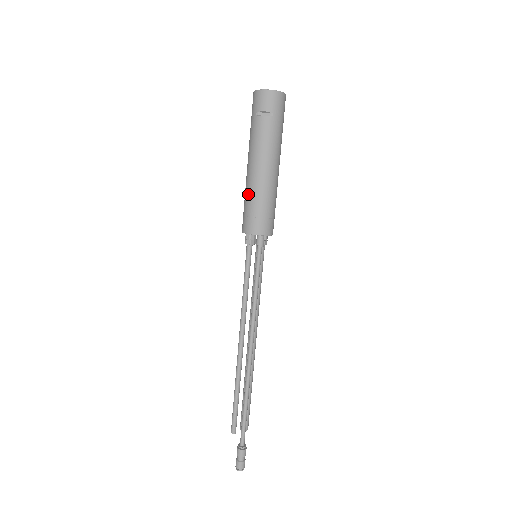
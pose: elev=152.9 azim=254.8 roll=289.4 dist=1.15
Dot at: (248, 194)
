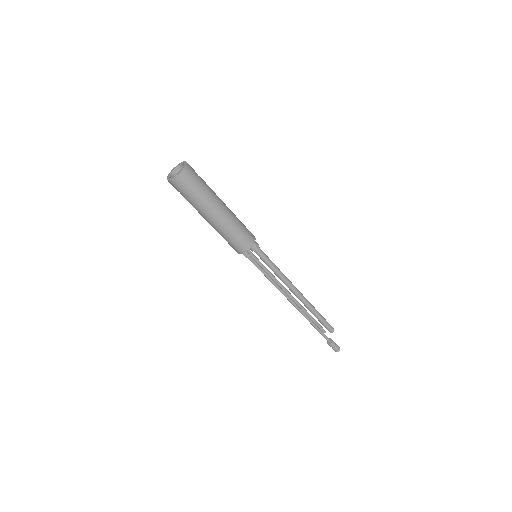
Dot at: occluded
